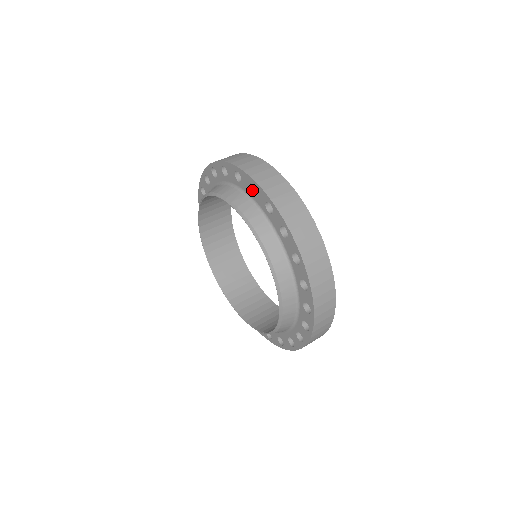
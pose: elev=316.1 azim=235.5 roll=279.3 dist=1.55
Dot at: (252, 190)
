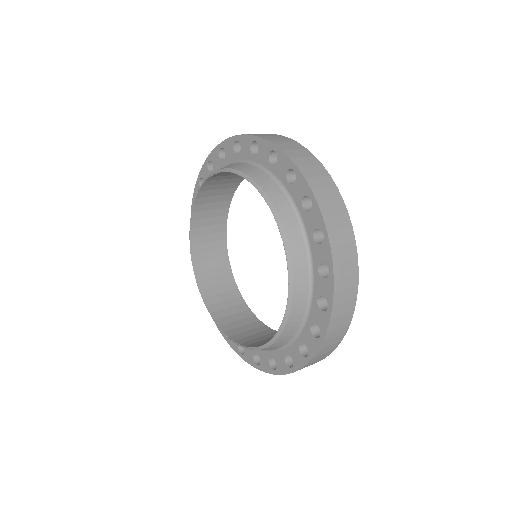
Dot at: (223, 160)
